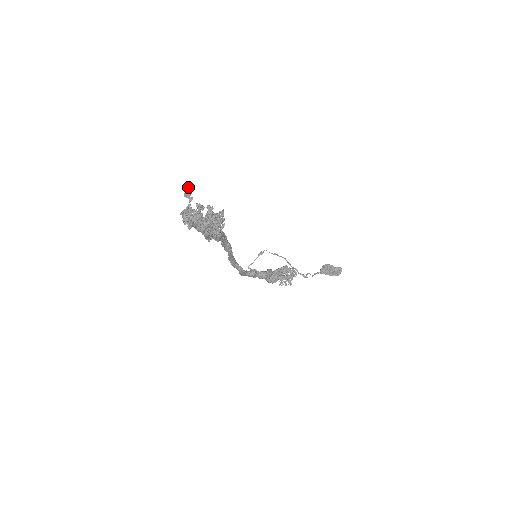
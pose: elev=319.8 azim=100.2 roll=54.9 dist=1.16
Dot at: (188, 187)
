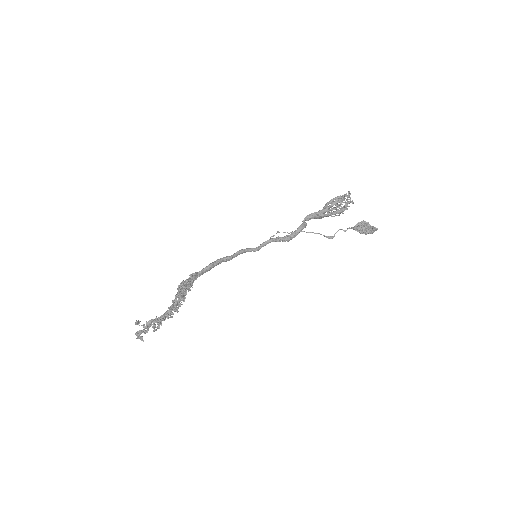
Dot at: (136, 321)
